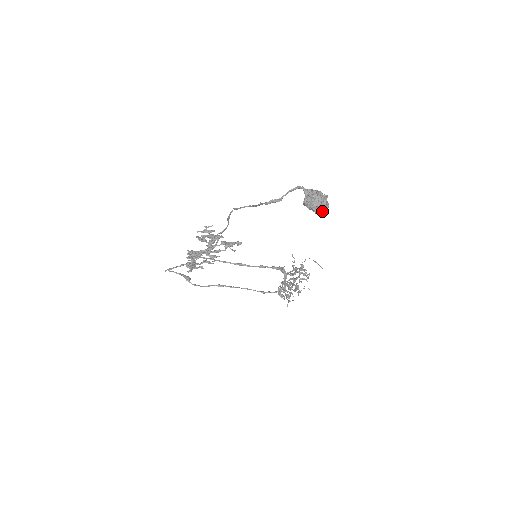
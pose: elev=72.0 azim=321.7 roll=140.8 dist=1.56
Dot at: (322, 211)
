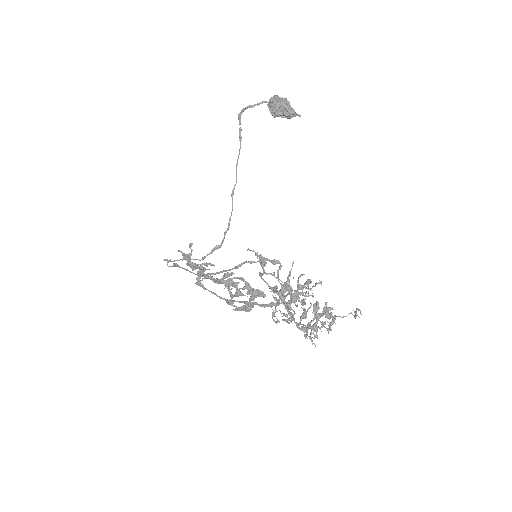
Dot at: (279, 101)
